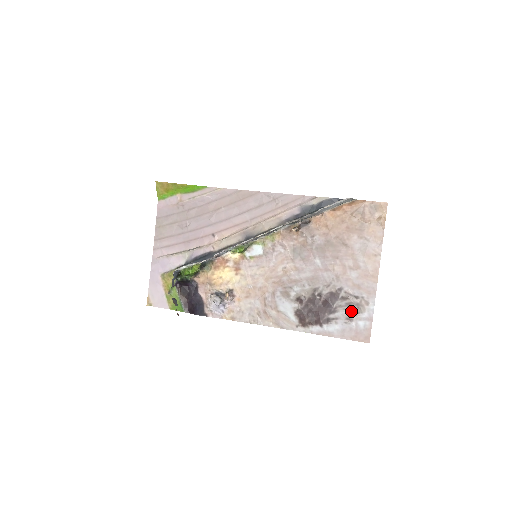
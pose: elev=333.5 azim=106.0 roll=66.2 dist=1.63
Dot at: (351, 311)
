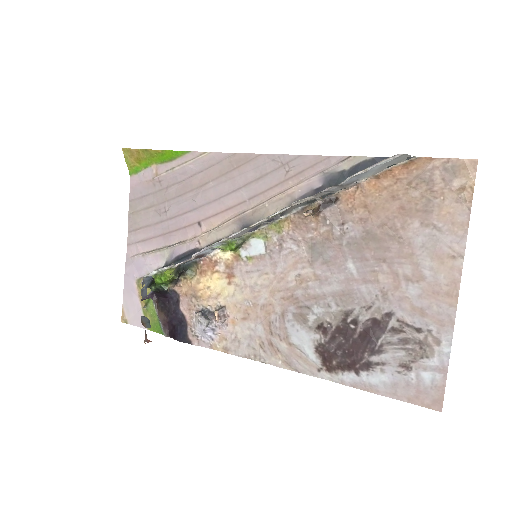
Dot at: (408, 353)
